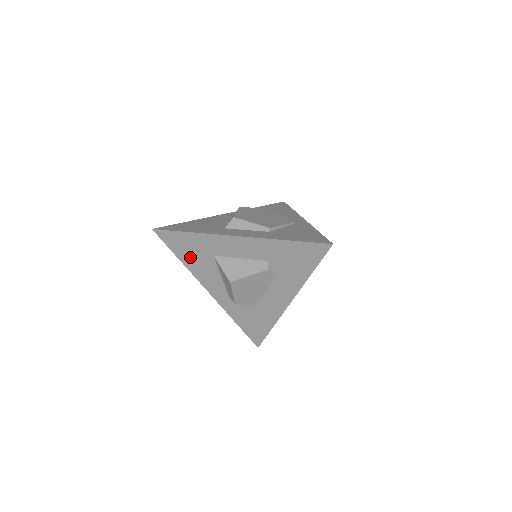
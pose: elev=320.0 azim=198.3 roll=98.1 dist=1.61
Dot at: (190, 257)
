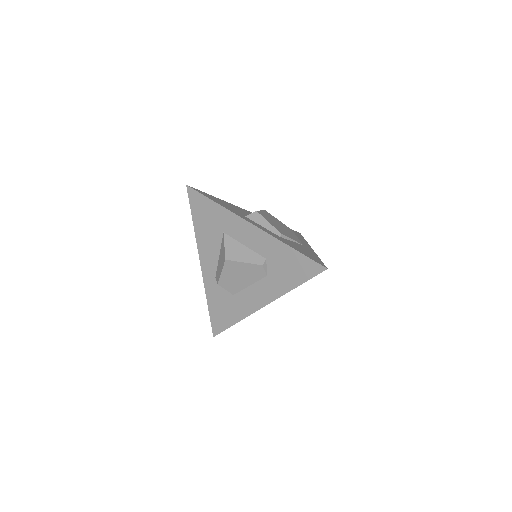
Dot at: (203, 225)
